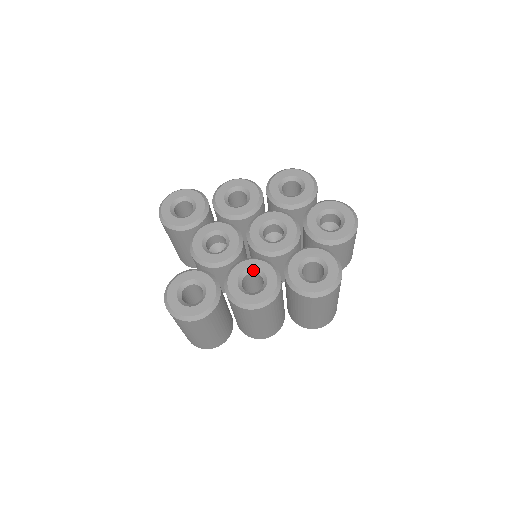
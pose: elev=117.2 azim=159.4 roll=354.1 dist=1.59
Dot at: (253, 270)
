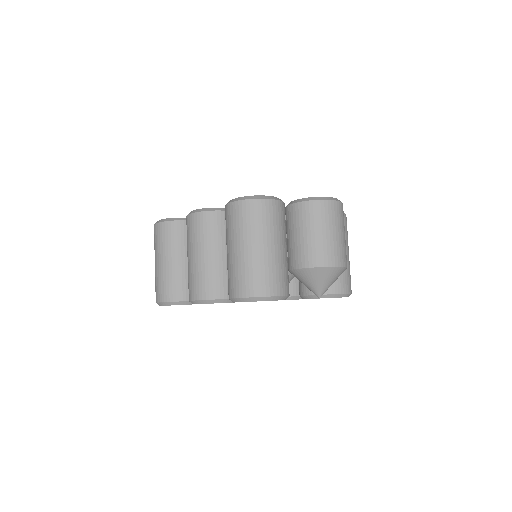
Dot at: occluded
